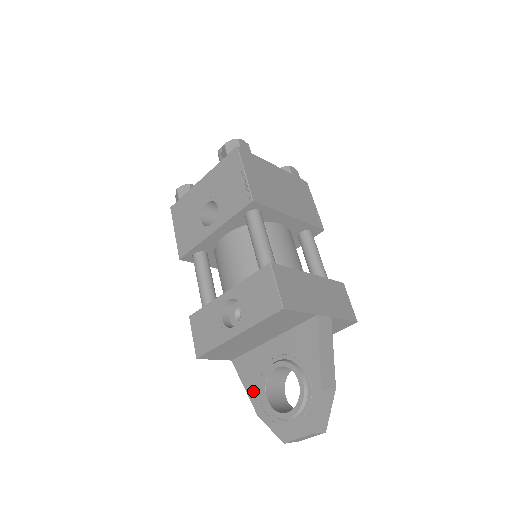
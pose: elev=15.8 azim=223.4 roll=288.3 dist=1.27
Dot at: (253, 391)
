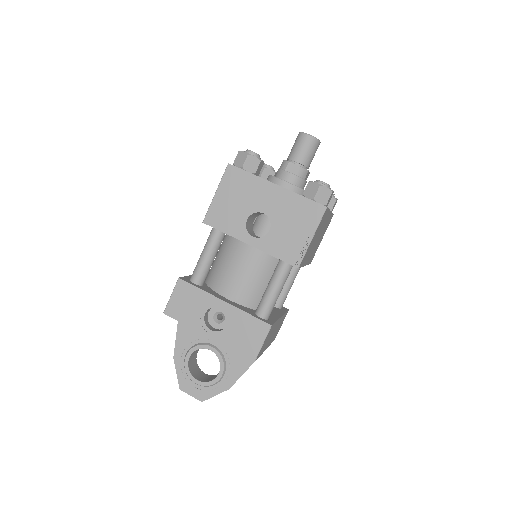
Dot at: (182, 343)
